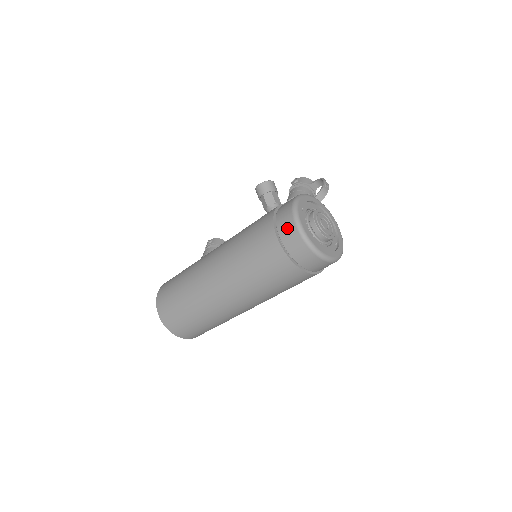
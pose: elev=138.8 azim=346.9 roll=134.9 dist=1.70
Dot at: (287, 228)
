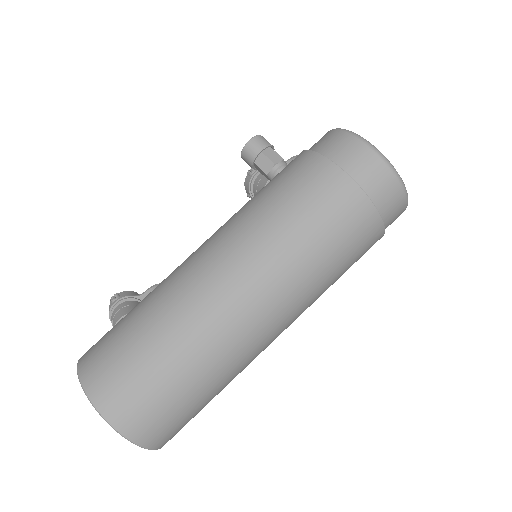
Dot at: (355, 155)
